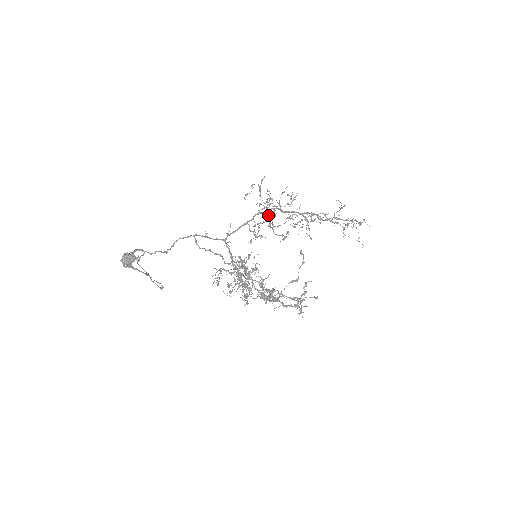
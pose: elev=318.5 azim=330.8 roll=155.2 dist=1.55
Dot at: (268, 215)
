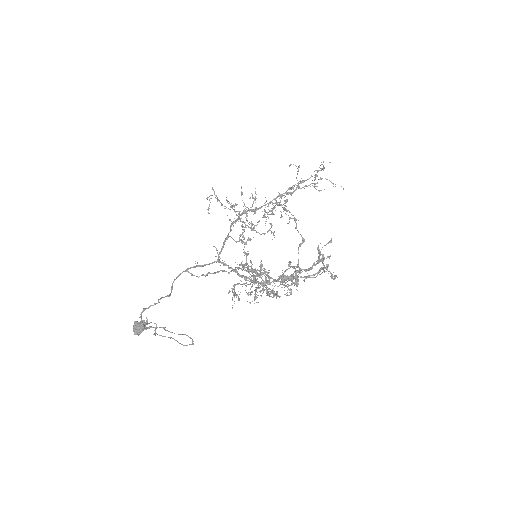
Dot at: (243, 221)
